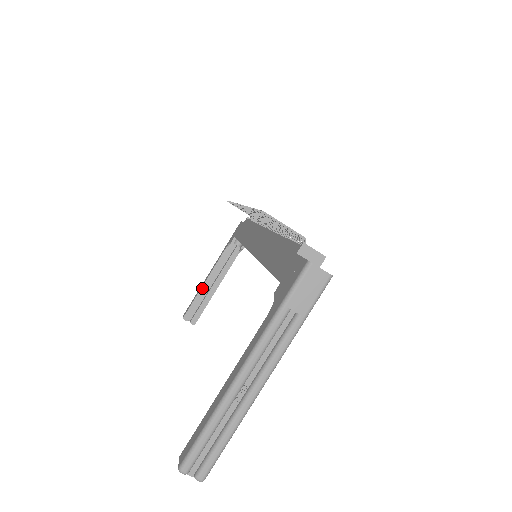
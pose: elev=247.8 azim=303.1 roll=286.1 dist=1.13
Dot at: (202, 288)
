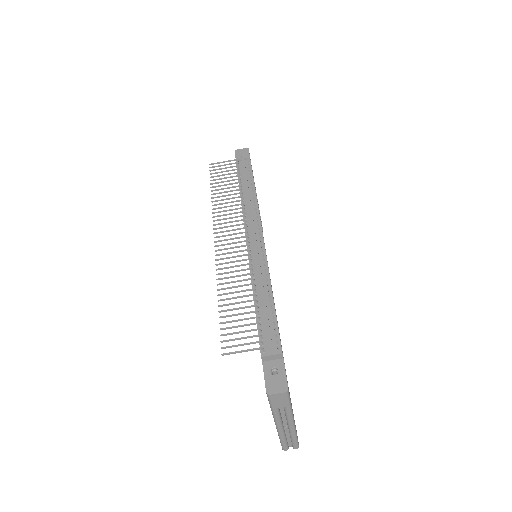
Dot at: occluded
